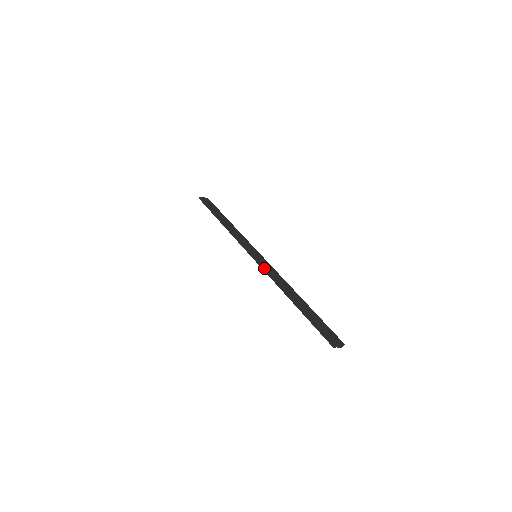
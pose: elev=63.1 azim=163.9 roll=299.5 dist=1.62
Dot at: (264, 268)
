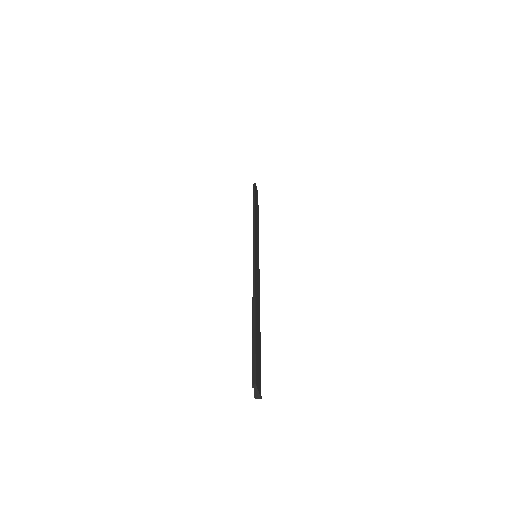
Dot at: (256, 267)
